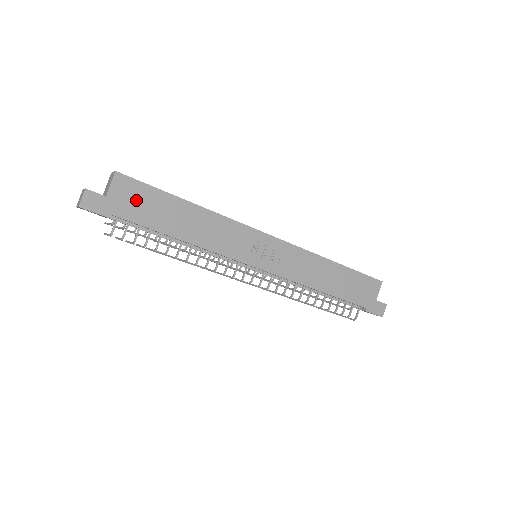
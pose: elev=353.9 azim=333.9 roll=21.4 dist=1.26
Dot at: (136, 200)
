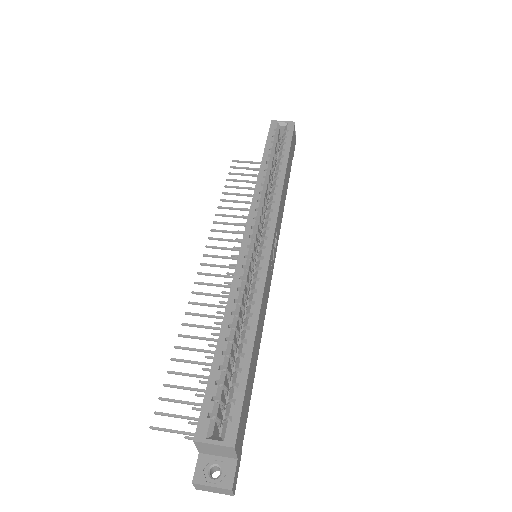
Dot at: (244, 416)
